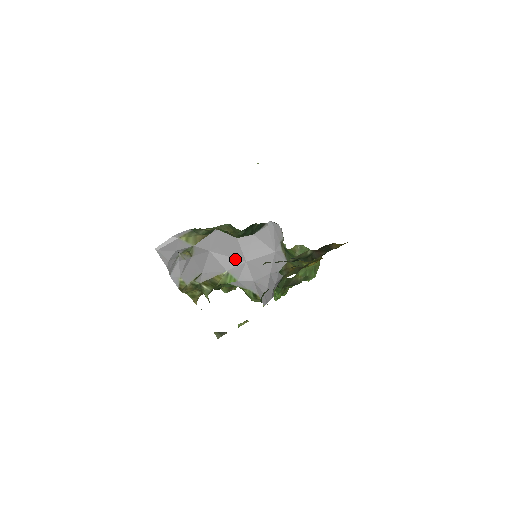
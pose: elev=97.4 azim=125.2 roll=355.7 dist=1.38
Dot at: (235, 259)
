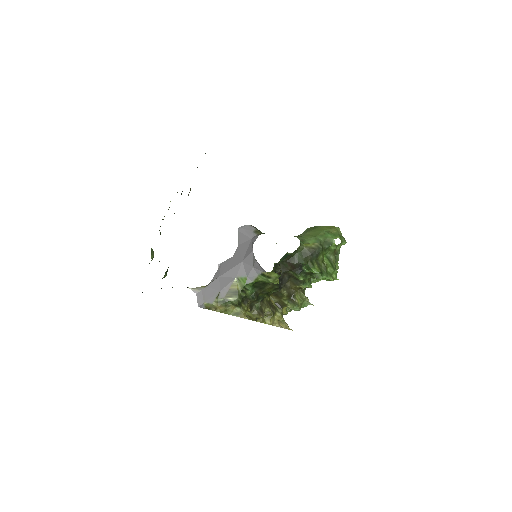
Dot at: (235, 267)
